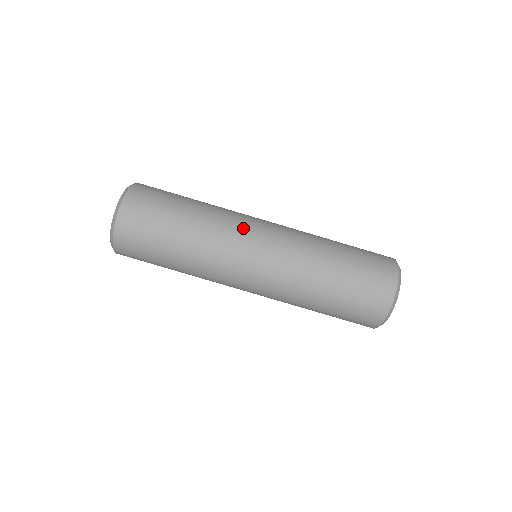
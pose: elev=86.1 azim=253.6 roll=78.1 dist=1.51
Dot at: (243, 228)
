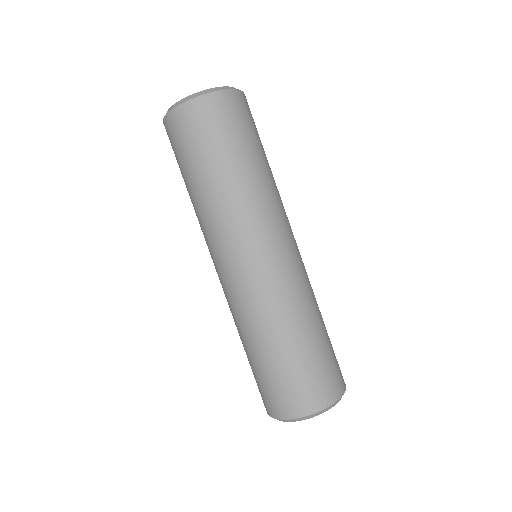
Dot at: (276, 225)
